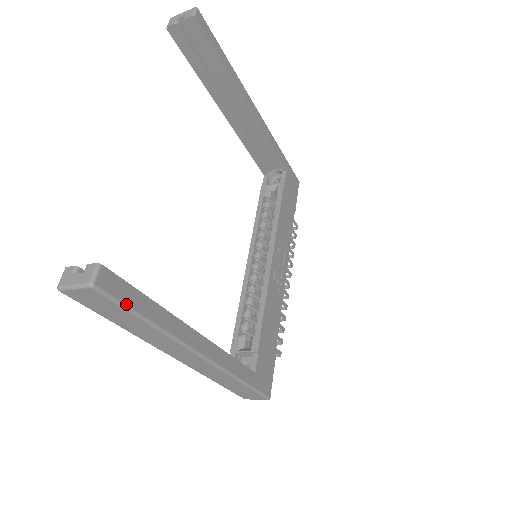
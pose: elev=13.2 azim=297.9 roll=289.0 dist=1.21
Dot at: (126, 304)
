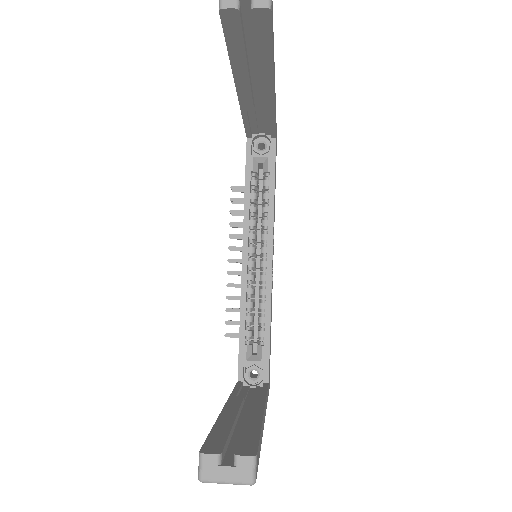
Dot at: occluded
